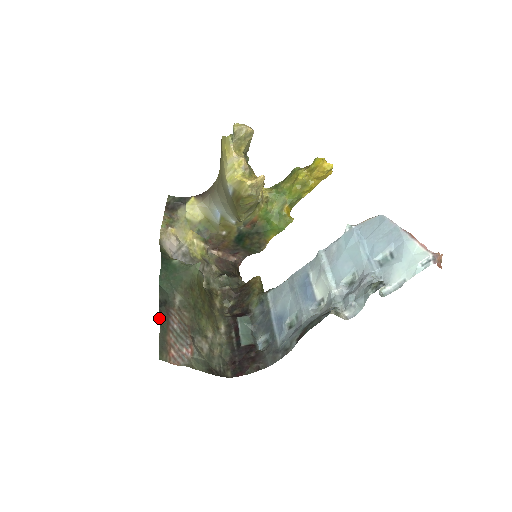
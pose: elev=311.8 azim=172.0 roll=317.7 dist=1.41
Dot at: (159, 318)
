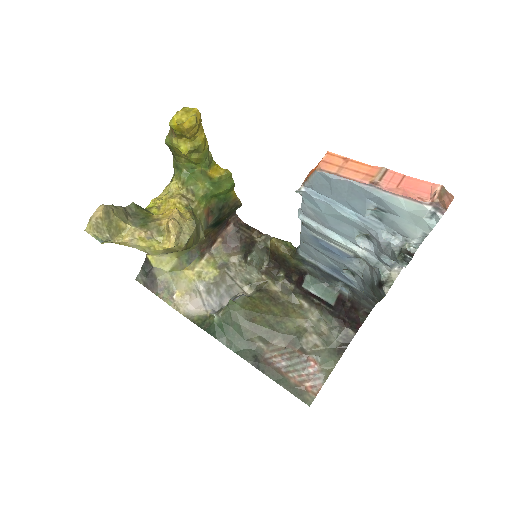
Dot at: occluded
